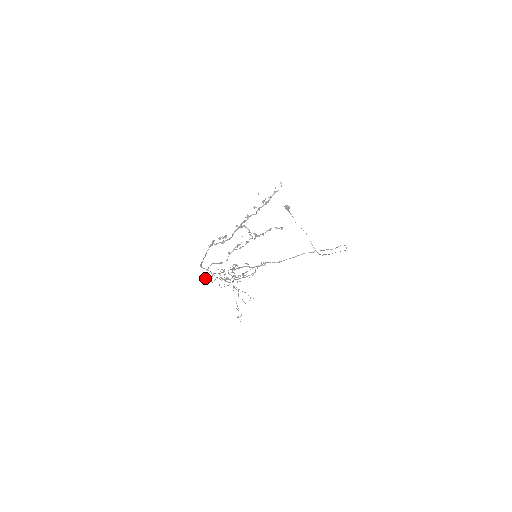
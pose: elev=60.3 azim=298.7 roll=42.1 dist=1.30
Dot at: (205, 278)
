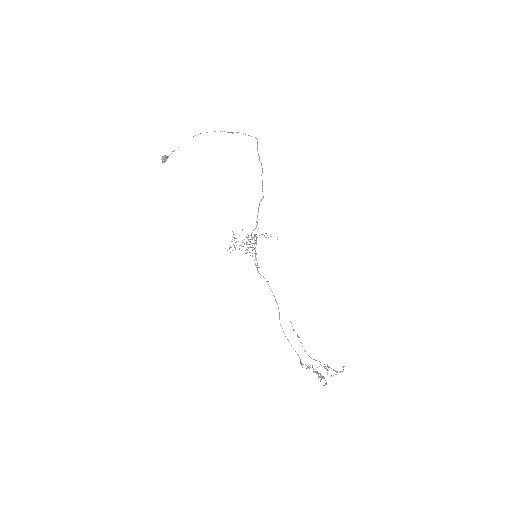
Dot at: occluded
